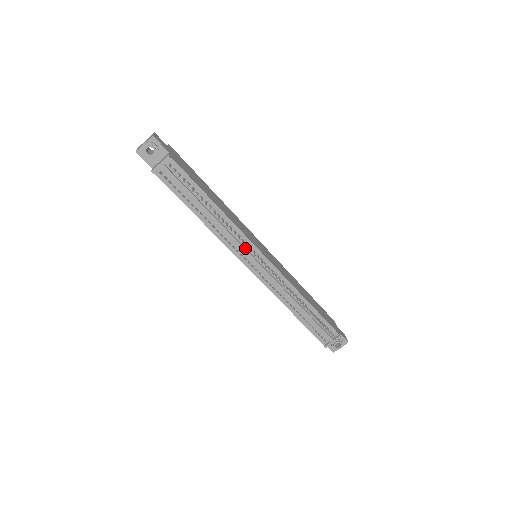
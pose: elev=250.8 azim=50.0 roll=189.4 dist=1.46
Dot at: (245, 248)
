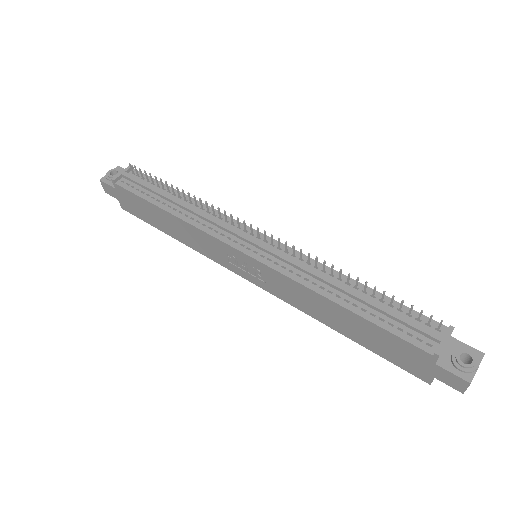
Dot at: (232, 228)
